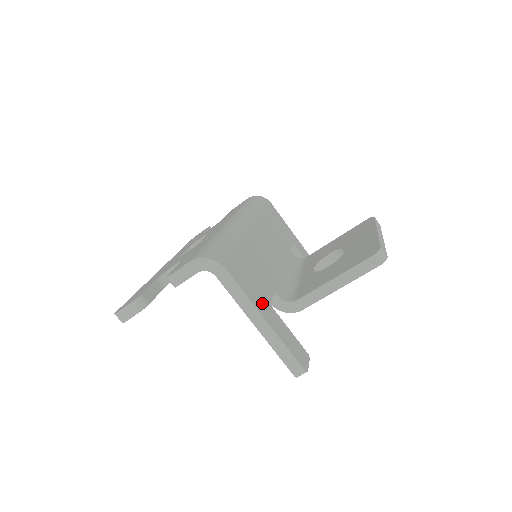
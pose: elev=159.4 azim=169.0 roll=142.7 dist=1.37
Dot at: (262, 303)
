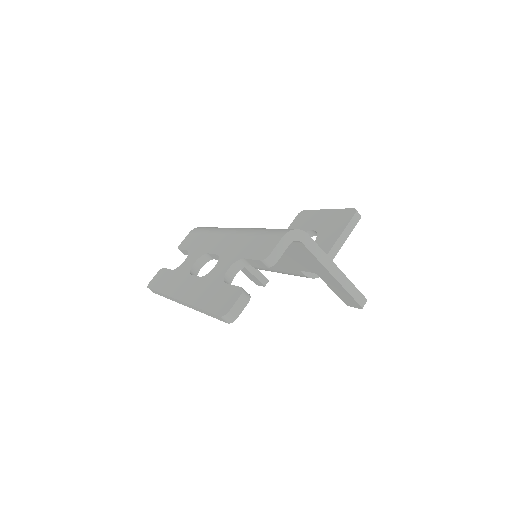
Dot at: occluded
